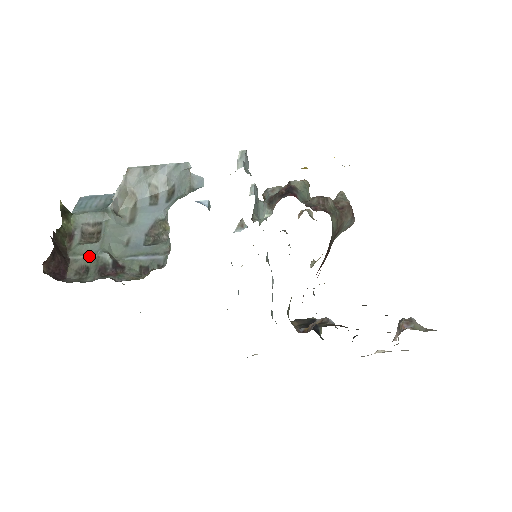
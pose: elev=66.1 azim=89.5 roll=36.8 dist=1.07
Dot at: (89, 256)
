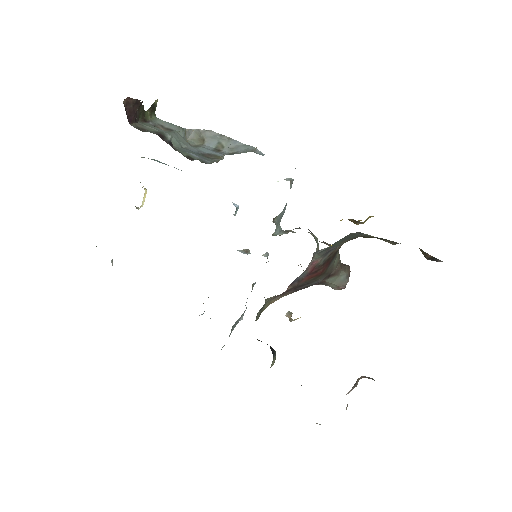
Dot at: (155, 129)
